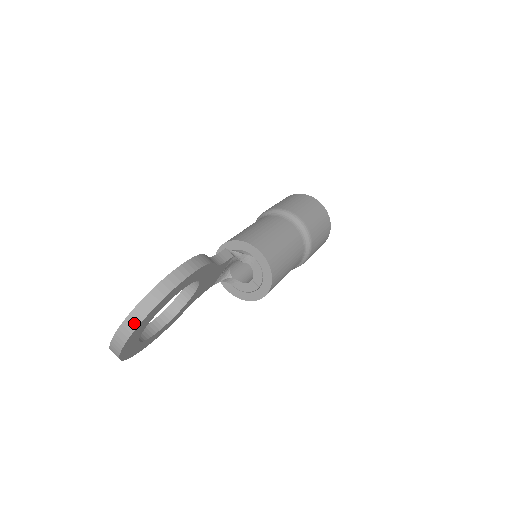
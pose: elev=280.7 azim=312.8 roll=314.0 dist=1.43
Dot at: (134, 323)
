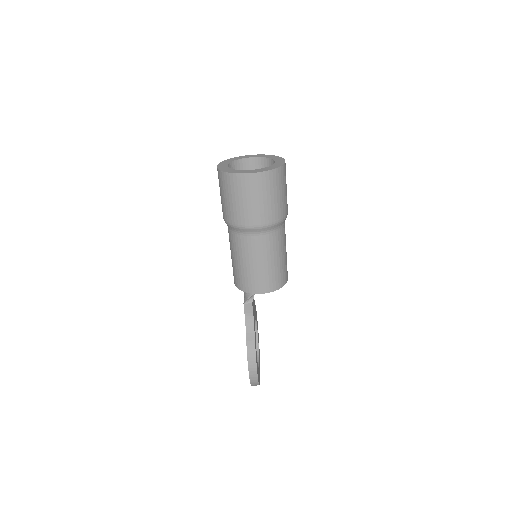
Dot at: occluded
